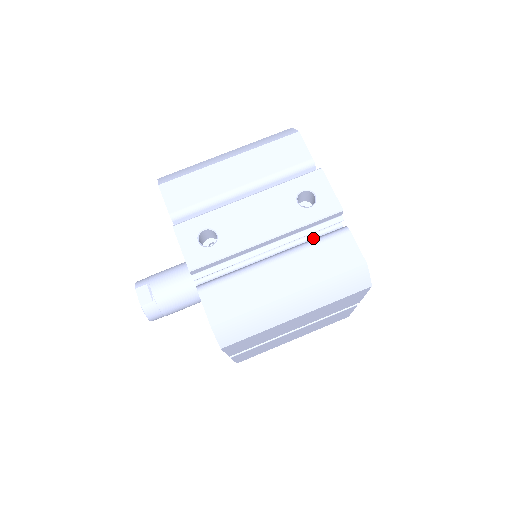
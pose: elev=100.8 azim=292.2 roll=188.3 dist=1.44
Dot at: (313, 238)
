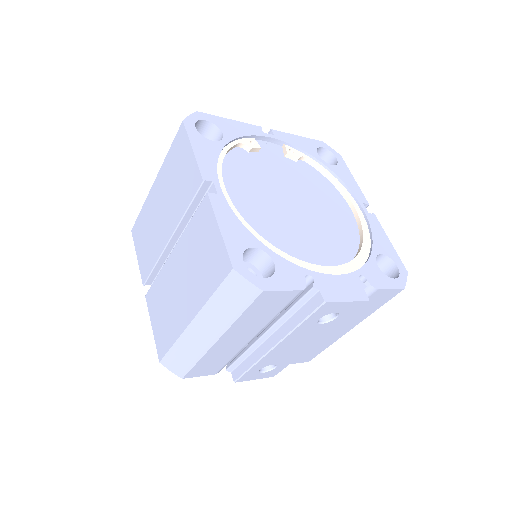
Dot at: occluded
